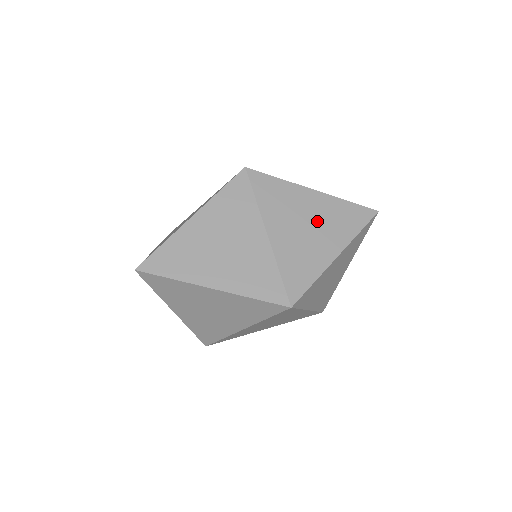
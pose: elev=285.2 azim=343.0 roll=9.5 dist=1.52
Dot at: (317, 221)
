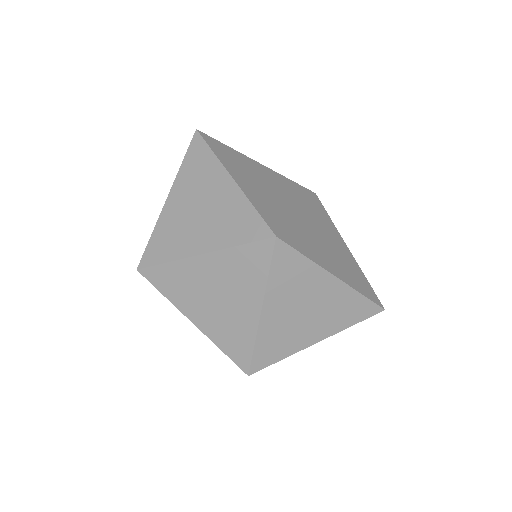
Dot at: (337, 253)
